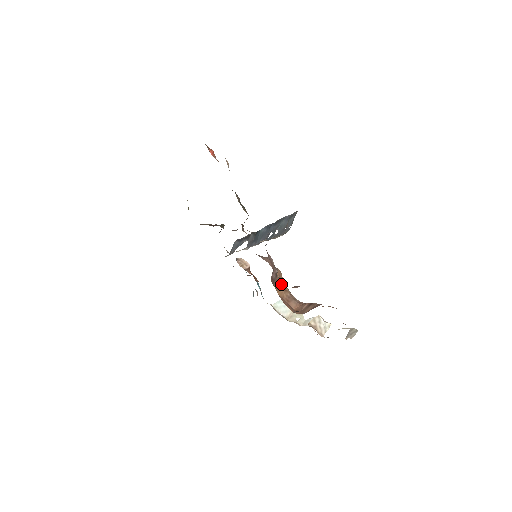
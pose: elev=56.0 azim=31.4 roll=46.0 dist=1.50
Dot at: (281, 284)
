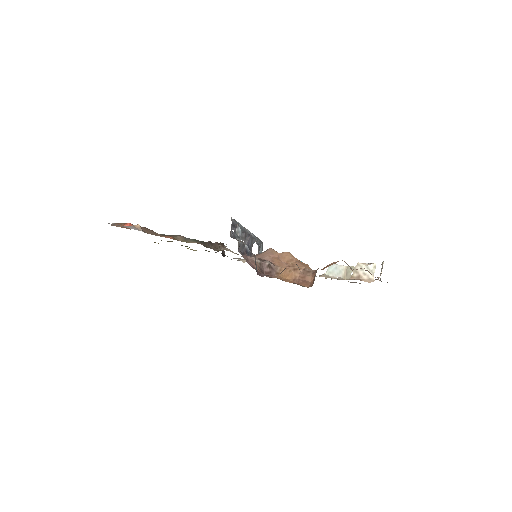
Dot at: (287, 267)
